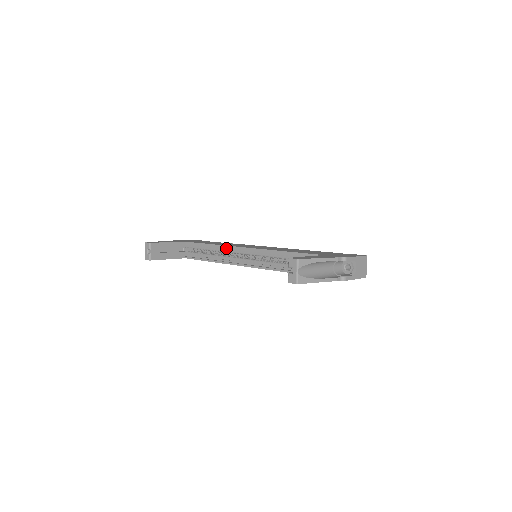
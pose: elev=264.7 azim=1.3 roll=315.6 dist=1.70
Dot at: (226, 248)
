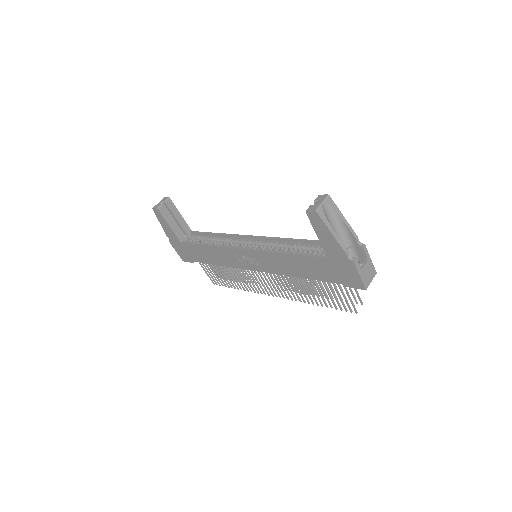
Dot at: (233, 237)
